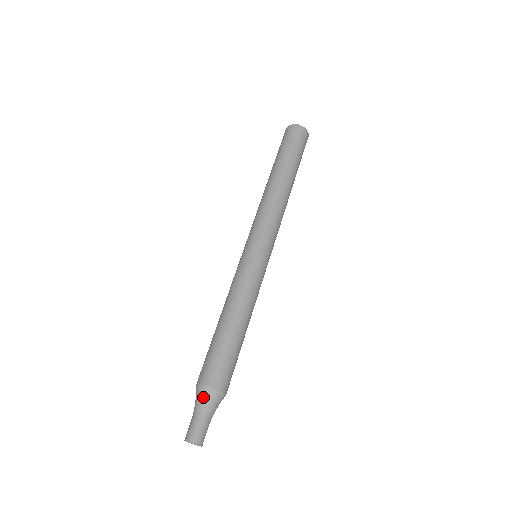
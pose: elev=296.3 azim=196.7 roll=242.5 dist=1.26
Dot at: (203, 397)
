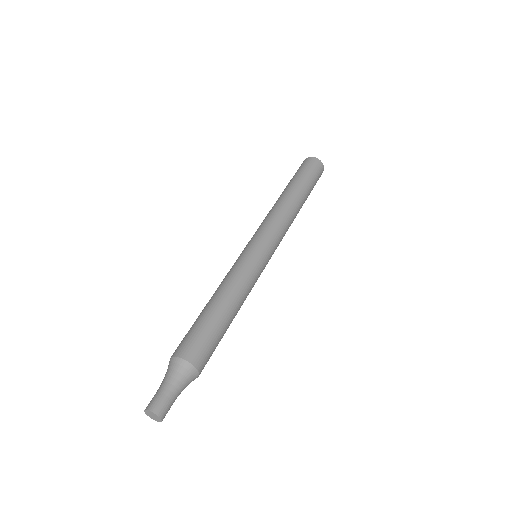
Dot at: occluded
